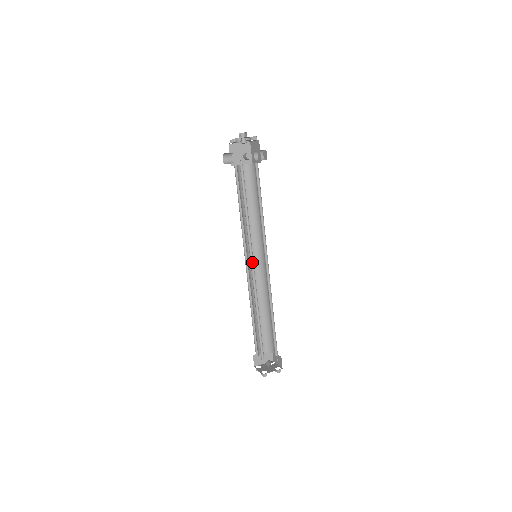
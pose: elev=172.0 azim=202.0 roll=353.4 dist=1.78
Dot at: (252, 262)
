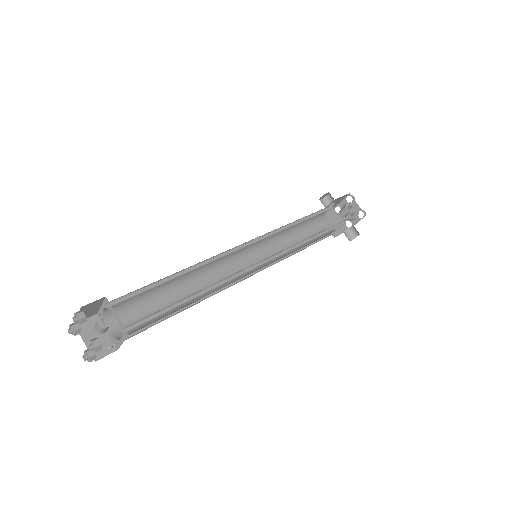
Dot at: (250, 244)
